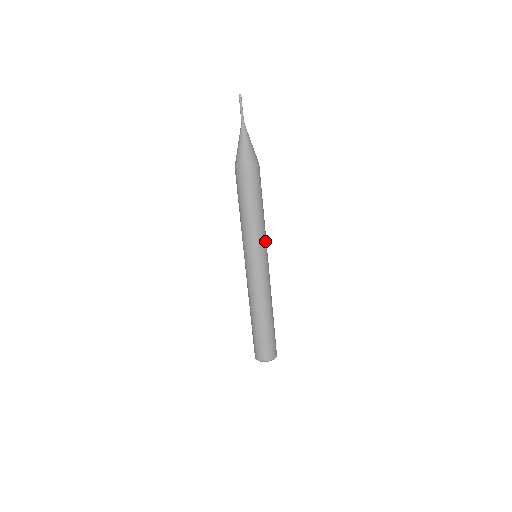
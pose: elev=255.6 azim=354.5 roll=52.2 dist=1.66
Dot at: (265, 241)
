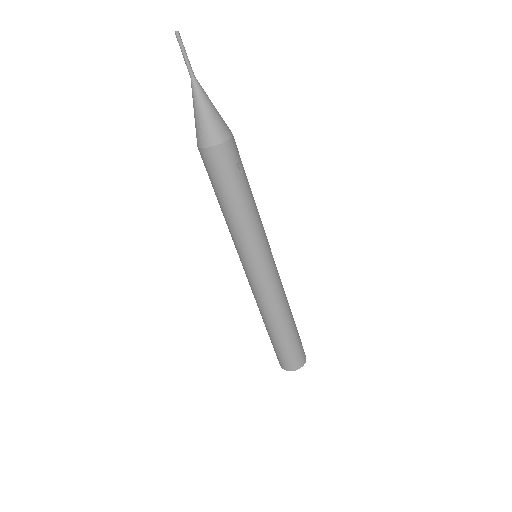
Dot at: (263, 239)
